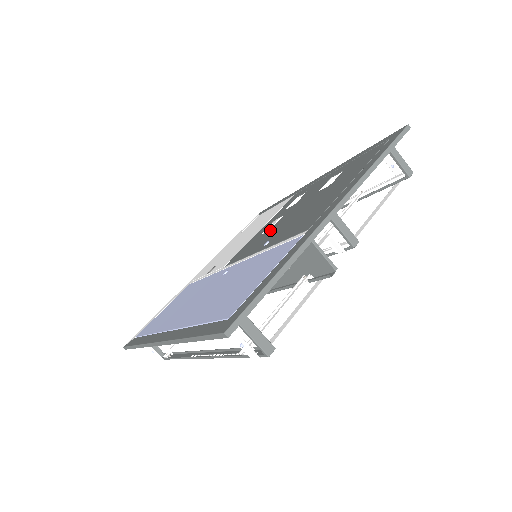
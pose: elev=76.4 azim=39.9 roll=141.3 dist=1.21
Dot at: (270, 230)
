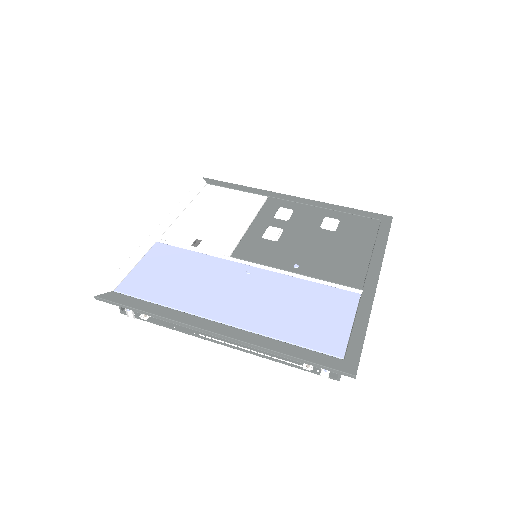
Dot at: (279, 243)
